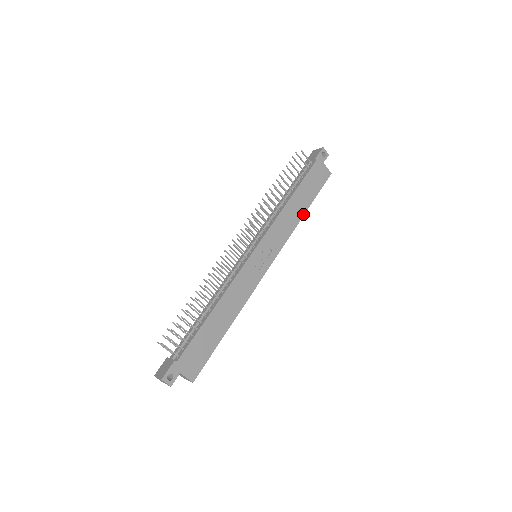
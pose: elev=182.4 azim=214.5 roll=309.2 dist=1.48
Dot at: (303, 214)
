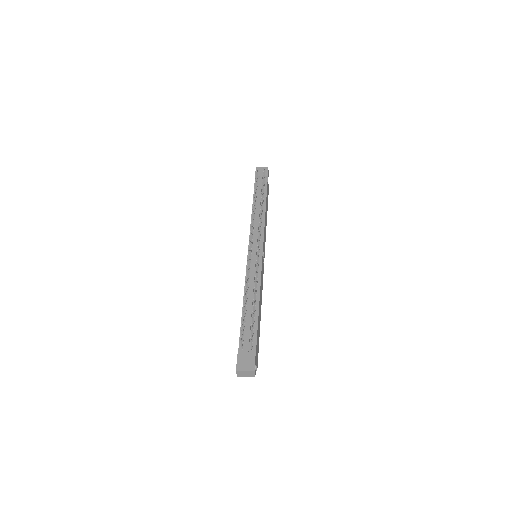
Dot at: (266, 222)
